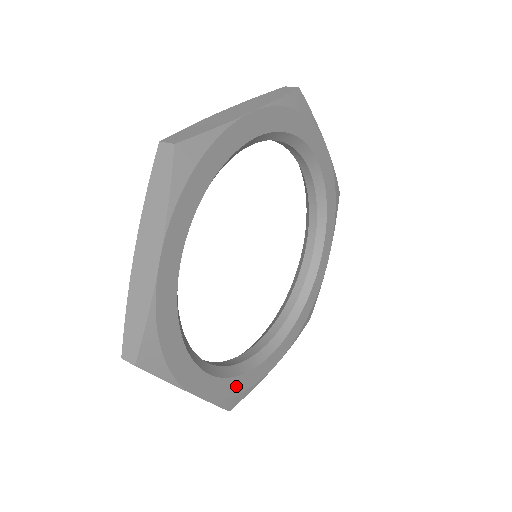
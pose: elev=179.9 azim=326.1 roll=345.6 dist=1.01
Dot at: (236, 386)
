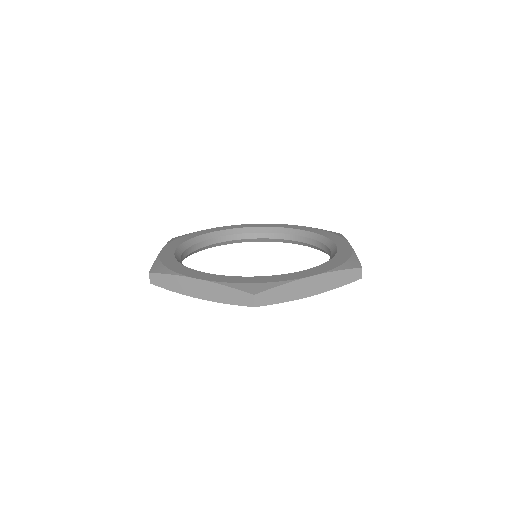
Dot at: (249, 280)
